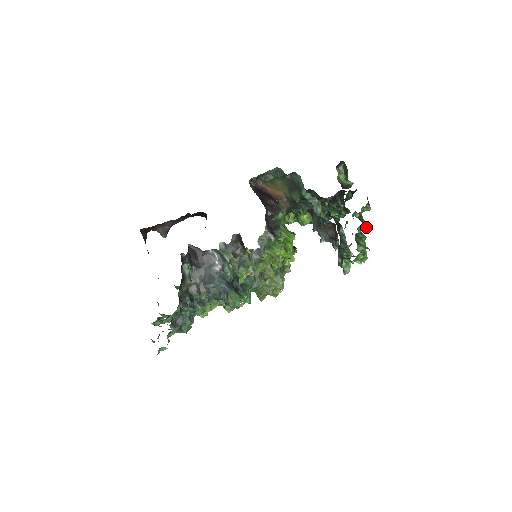
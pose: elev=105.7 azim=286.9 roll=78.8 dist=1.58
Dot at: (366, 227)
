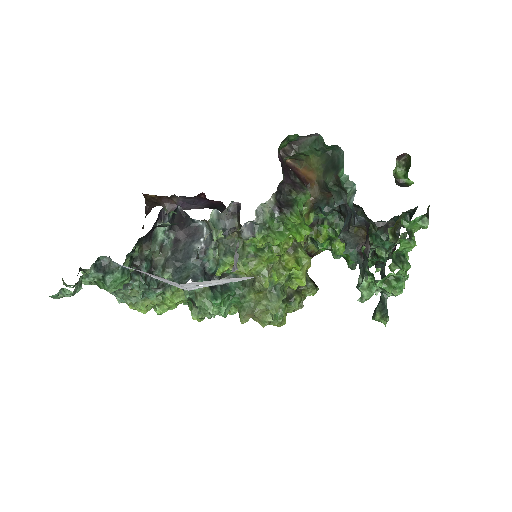
Dot at: (413, 244)
